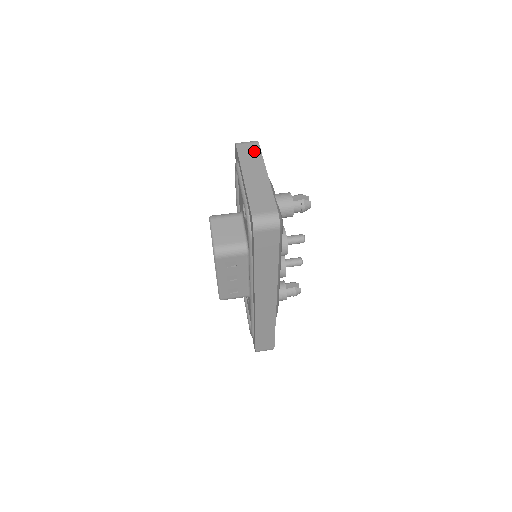
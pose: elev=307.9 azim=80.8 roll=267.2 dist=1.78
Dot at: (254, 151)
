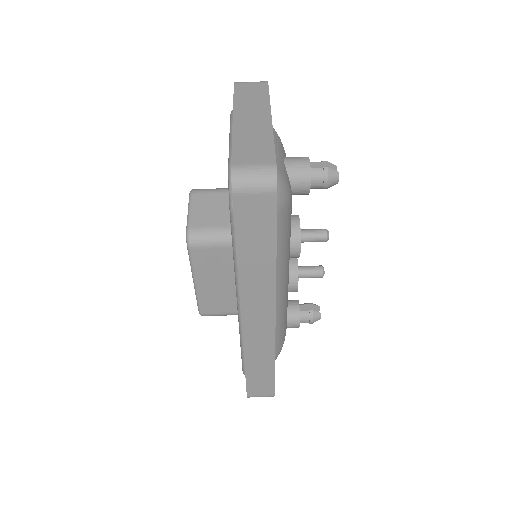
Dot at: (258, 91)
